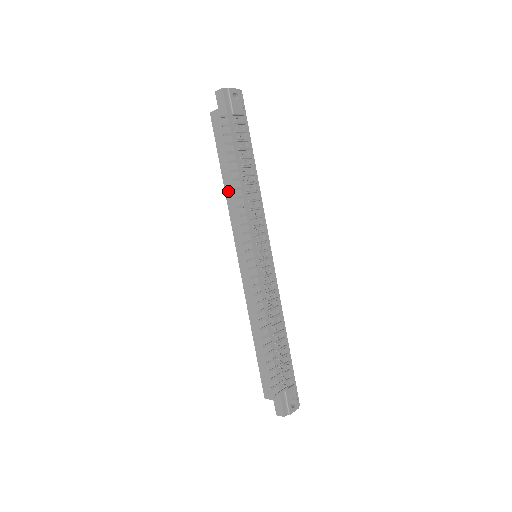
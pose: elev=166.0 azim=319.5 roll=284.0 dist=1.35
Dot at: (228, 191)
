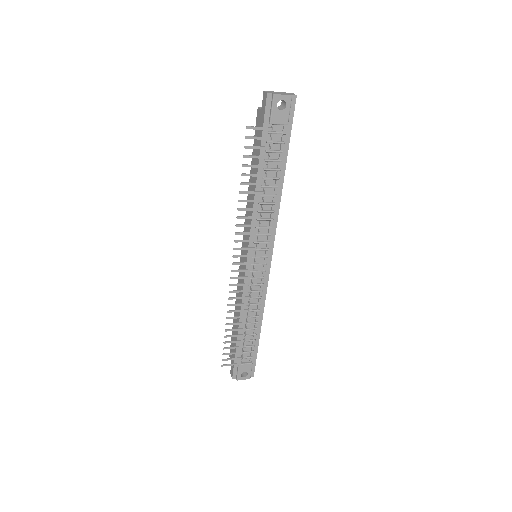
Dot at: occluded
